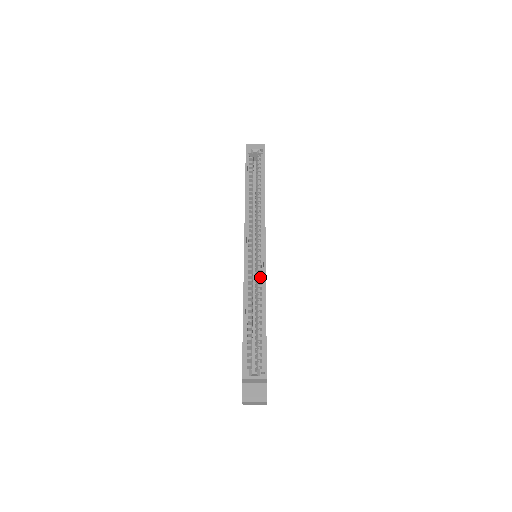
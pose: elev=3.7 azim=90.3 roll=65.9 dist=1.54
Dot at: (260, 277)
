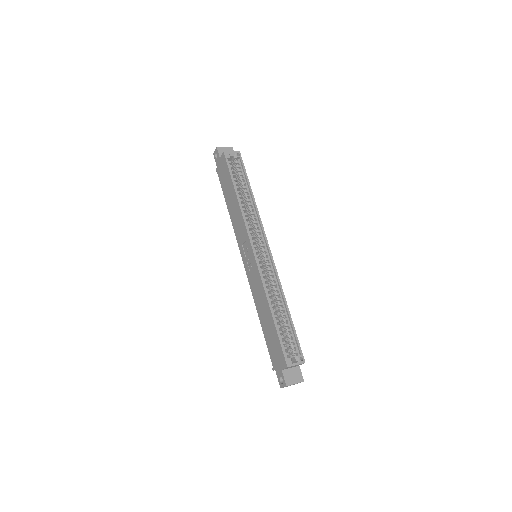
Dot at: (271, 276)
